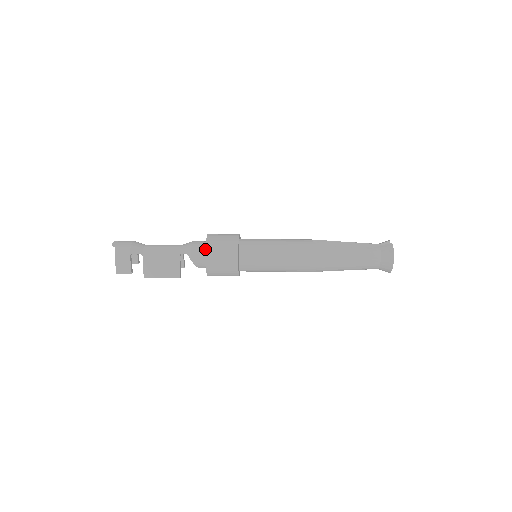
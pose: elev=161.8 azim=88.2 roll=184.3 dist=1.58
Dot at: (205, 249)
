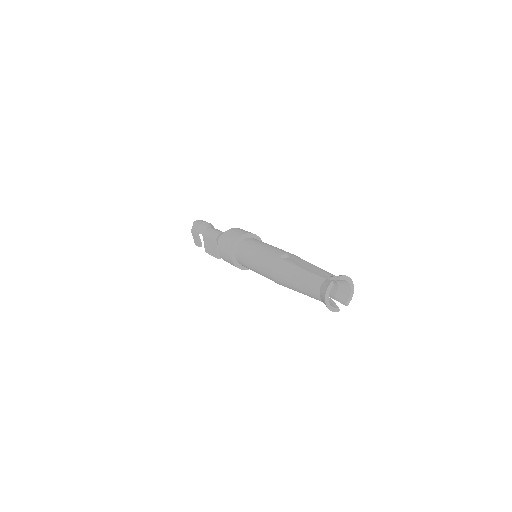
Dot at: occluded
